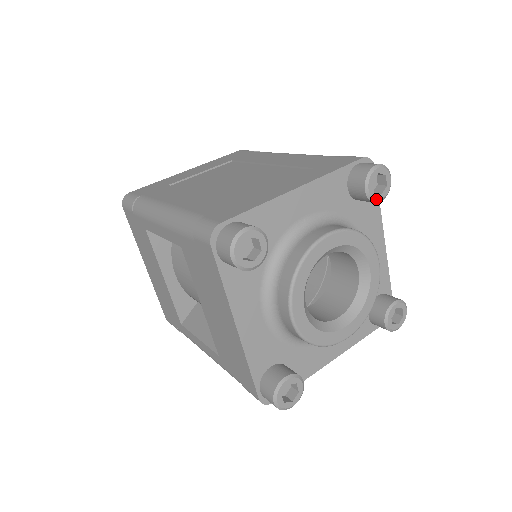
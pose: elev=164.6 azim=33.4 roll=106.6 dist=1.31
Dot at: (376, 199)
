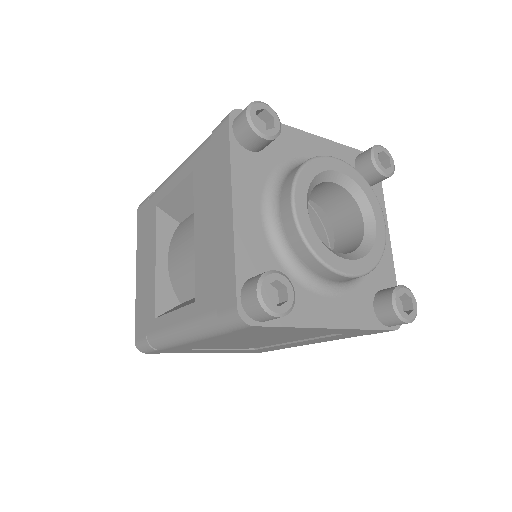
Dot at: (381, 169)
